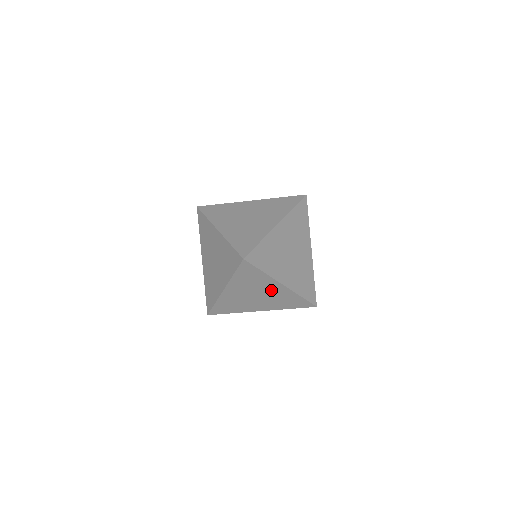
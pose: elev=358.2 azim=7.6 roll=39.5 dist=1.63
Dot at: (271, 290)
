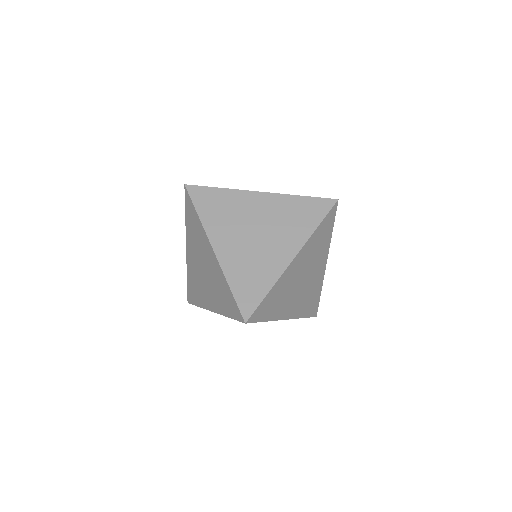
Dot at: (276, 247)
